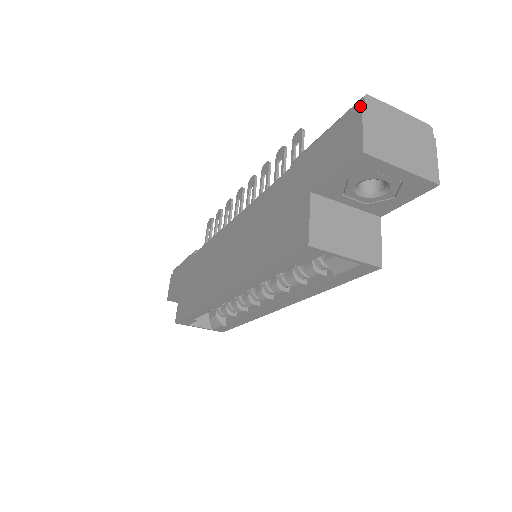
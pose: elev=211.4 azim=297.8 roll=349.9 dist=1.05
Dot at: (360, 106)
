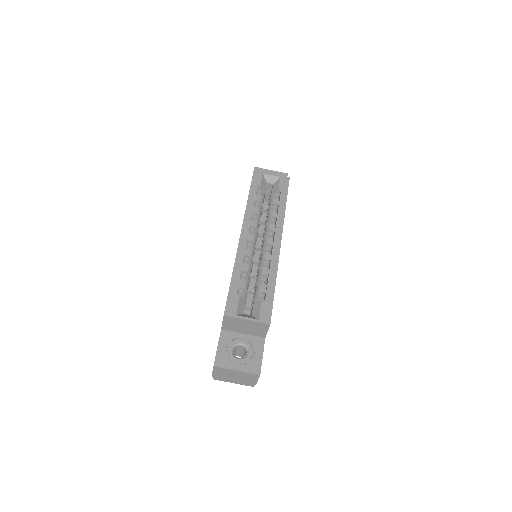
Dot at: occluded
